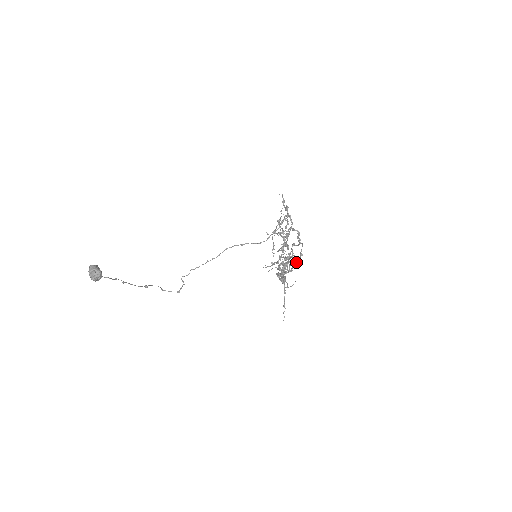
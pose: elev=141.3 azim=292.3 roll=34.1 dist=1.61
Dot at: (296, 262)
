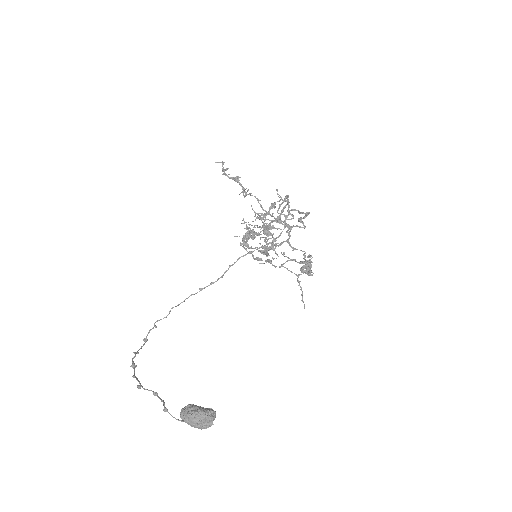
Dot at: (254, 235)
